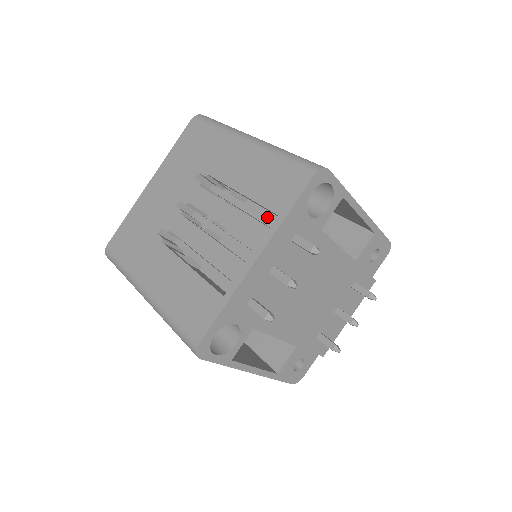
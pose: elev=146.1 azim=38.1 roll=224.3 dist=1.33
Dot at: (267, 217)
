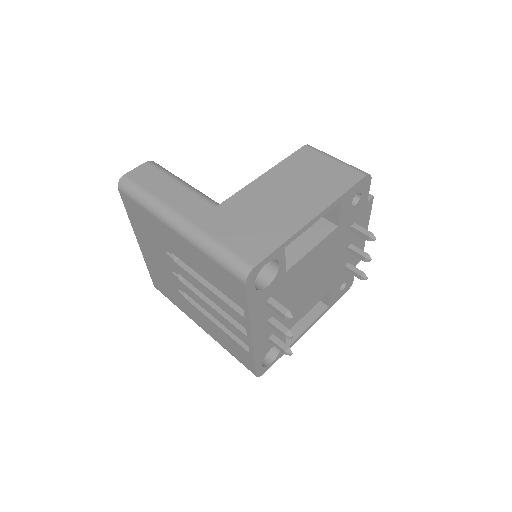
Dot at: occluded
